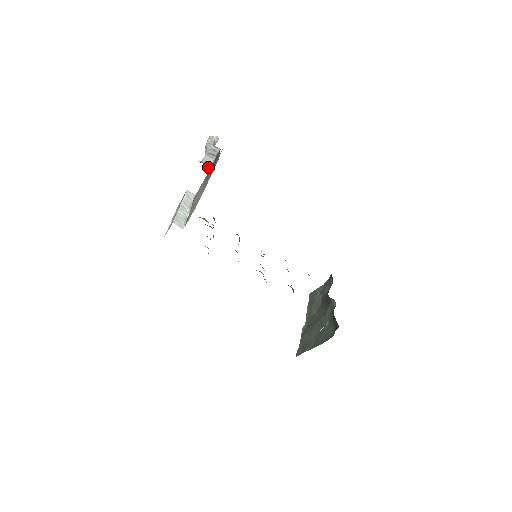
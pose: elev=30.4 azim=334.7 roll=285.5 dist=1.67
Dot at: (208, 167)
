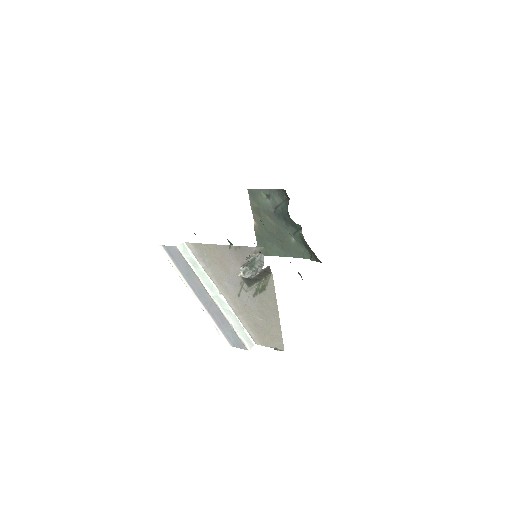
Dot at: (252, 278)
